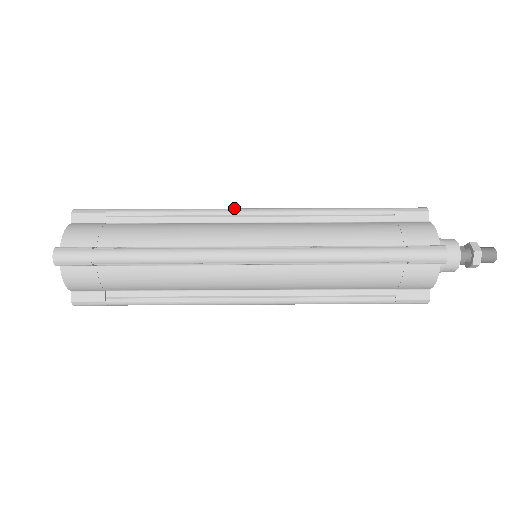
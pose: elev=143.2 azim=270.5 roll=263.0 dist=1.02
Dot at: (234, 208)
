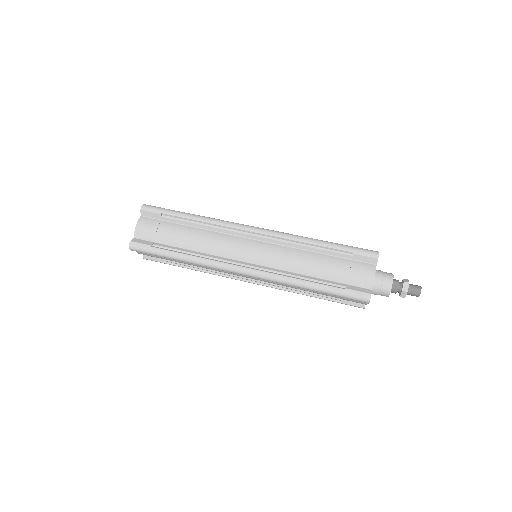
Dot at: (244, 226)
